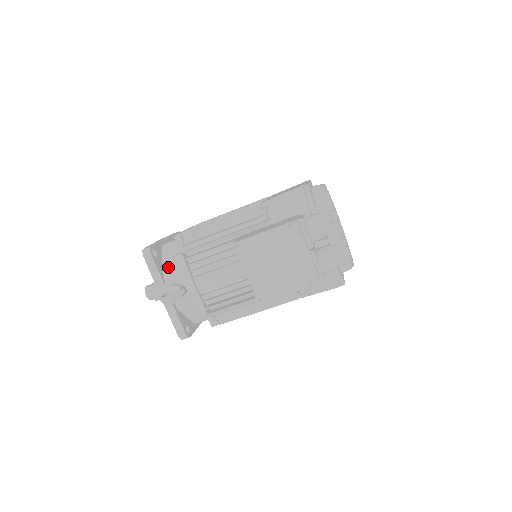
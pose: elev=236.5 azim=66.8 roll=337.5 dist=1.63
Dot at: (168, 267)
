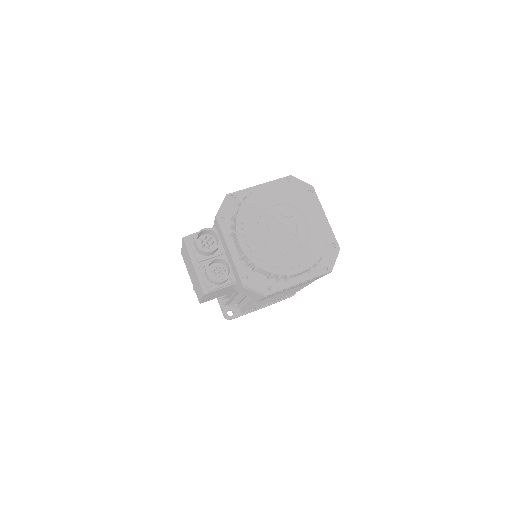
Dot at: occluded
